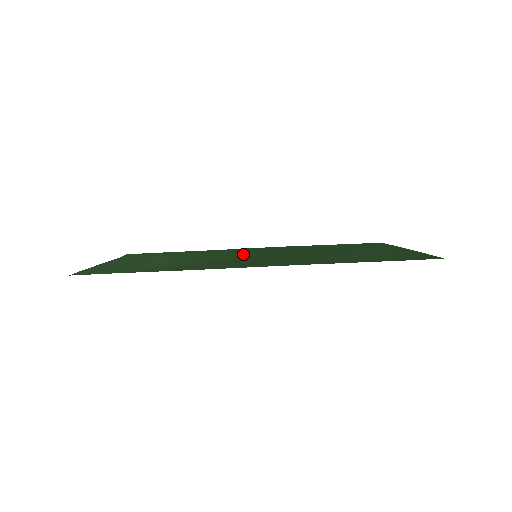
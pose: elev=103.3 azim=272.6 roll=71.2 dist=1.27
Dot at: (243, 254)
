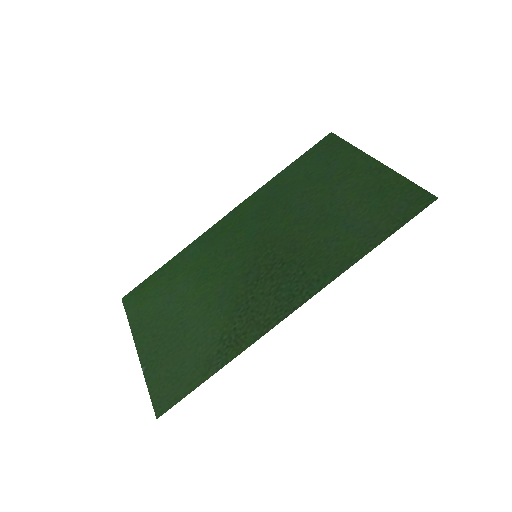
Dot at: (237, 252)
